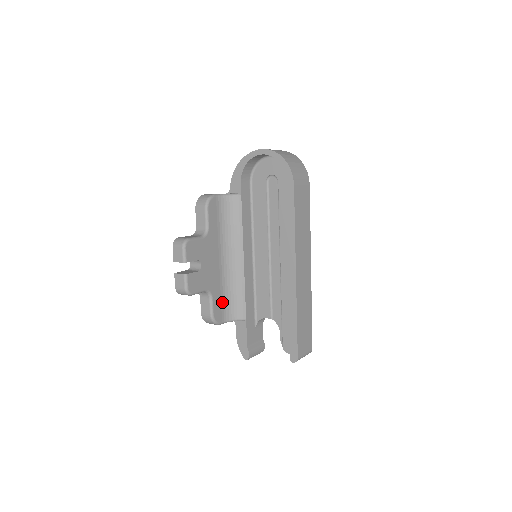
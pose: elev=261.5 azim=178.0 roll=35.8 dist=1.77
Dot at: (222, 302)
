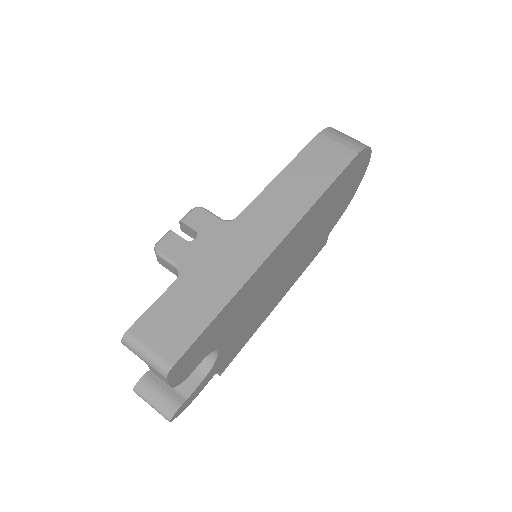
Dot at: occluded
